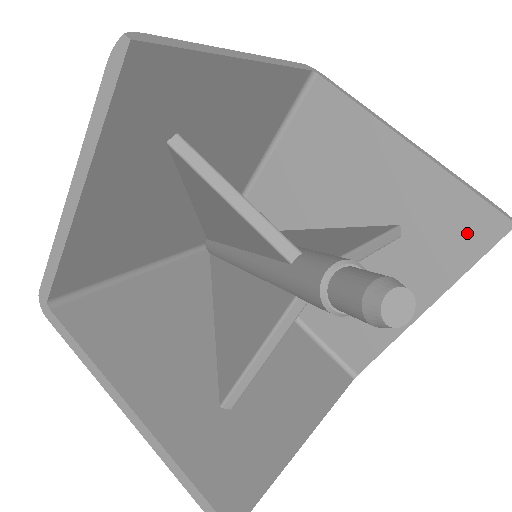
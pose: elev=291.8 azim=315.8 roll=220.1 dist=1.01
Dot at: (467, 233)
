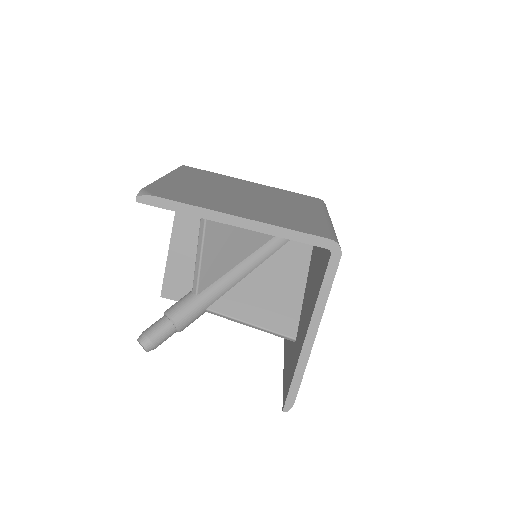
Dot at: (287, 383)
